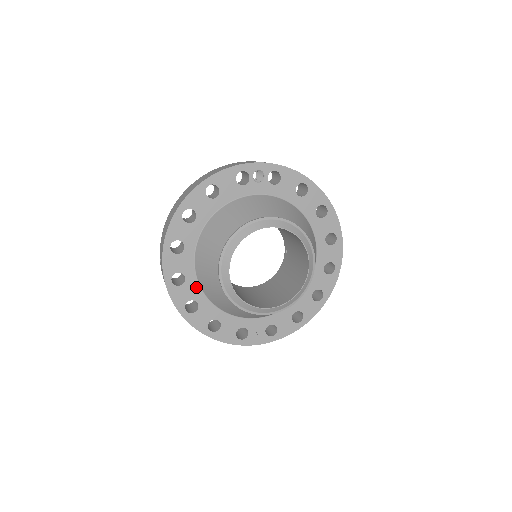
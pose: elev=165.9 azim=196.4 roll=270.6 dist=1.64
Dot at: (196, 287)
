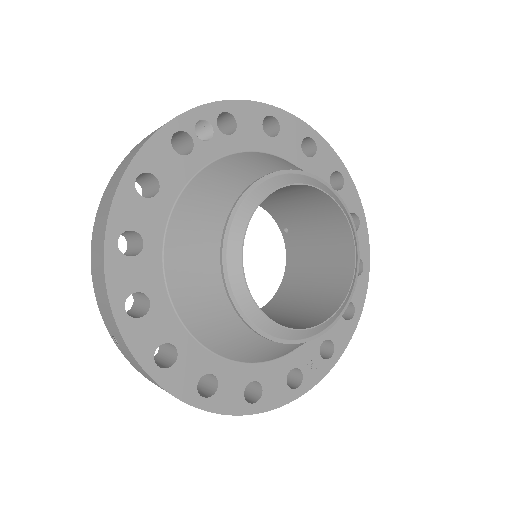
Dot at: (199, 351)
